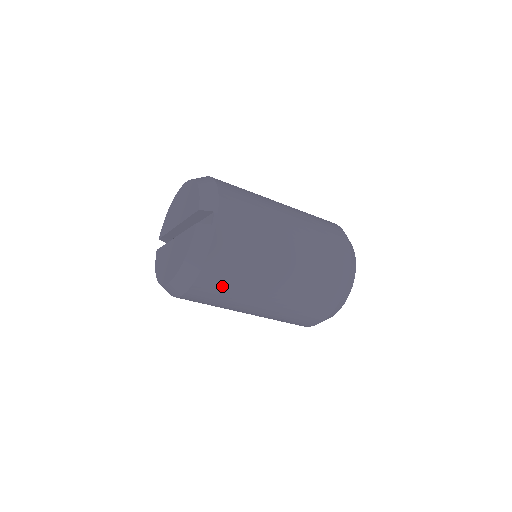
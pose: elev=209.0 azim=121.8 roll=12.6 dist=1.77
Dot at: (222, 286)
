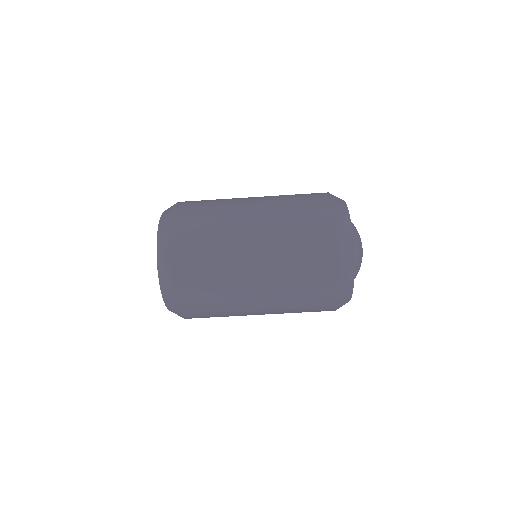
Dot at: (199, 219)
